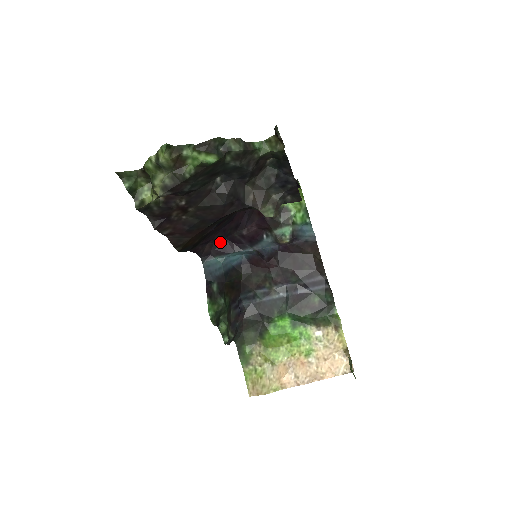
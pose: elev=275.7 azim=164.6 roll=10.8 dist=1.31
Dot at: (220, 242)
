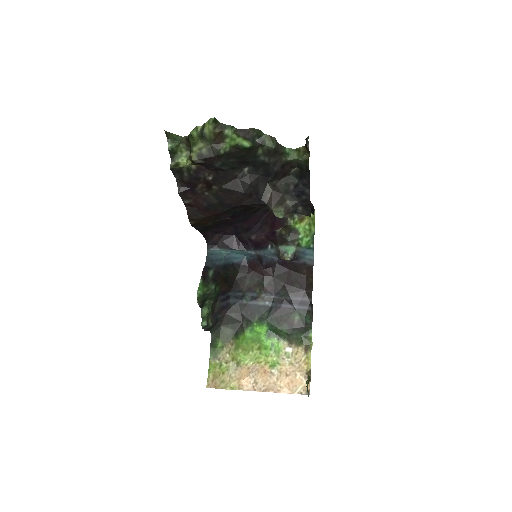
Dot at: (229, 237)
